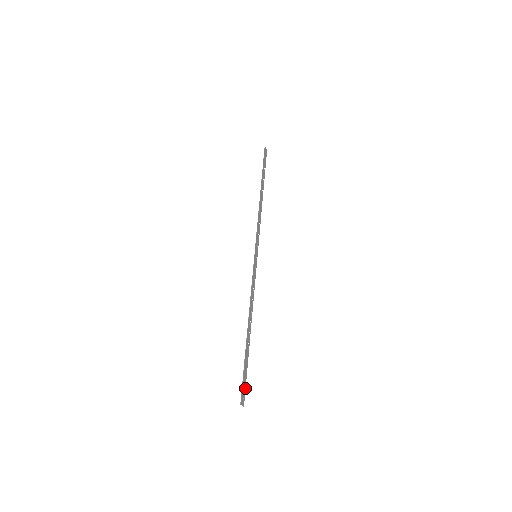
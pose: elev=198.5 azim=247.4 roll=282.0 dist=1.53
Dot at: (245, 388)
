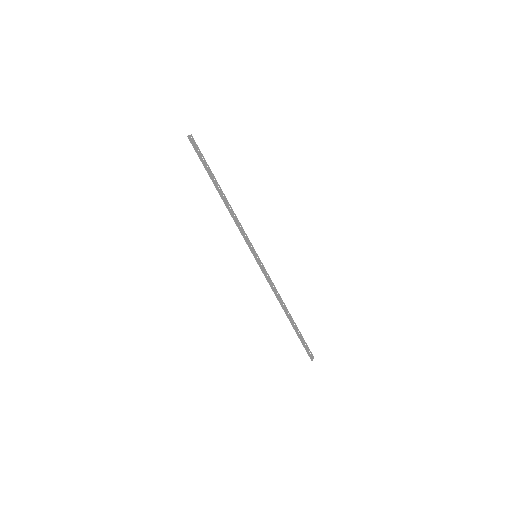
Dot at: (308, 348)
